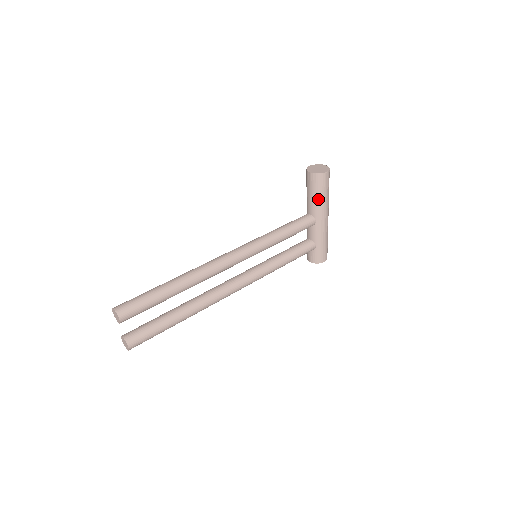
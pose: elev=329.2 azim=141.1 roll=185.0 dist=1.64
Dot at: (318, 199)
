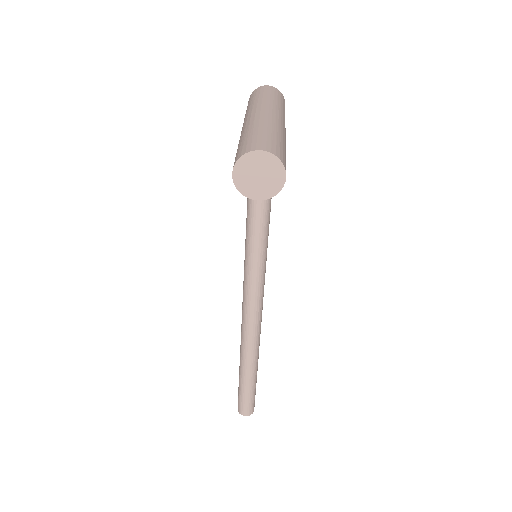
Dot at: occluded
